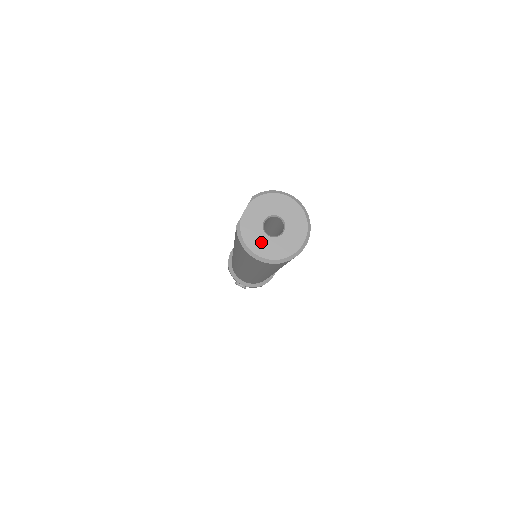
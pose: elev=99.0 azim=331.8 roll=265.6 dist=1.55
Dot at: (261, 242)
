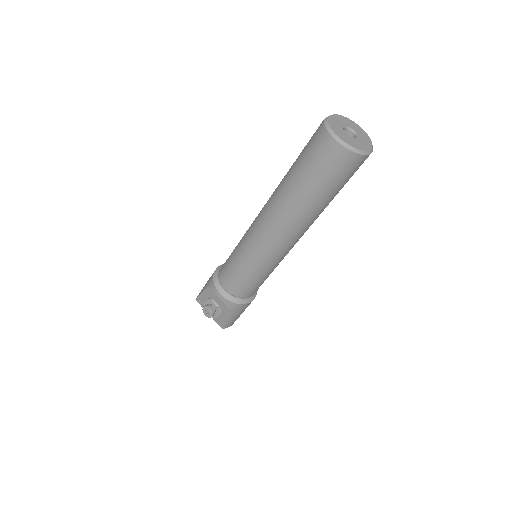
Dot at: (341, 133)
